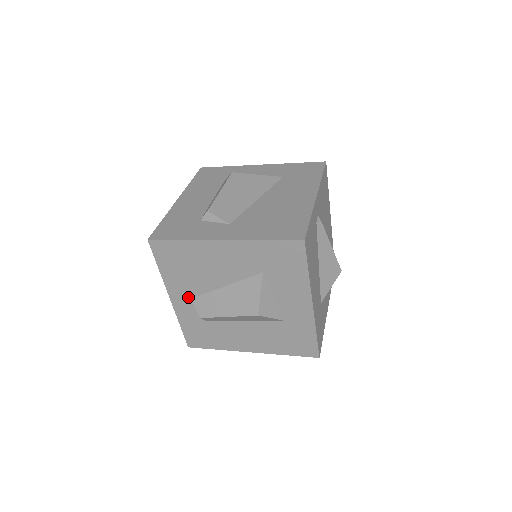
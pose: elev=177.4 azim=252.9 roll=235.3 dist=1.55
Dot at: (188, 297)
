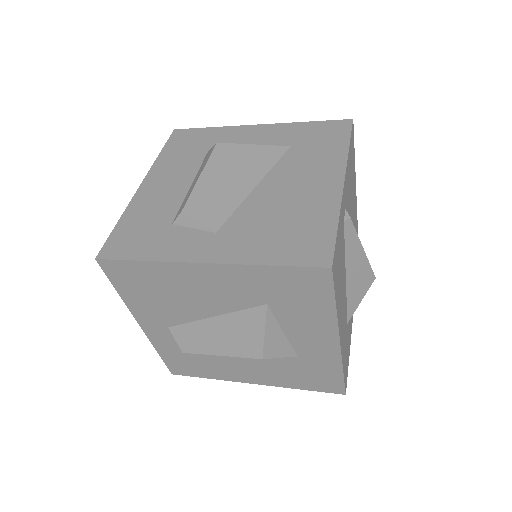
Dot at: (164, 325)
